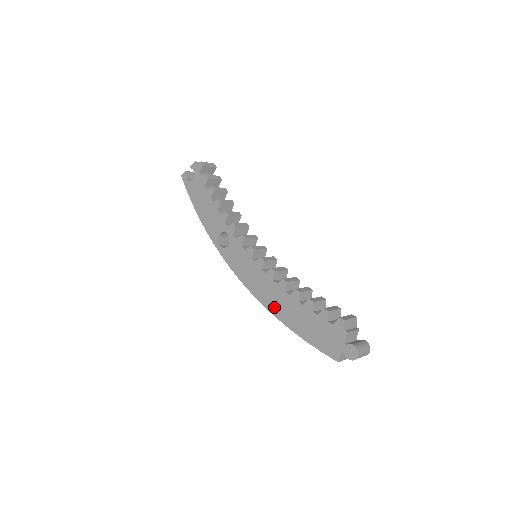
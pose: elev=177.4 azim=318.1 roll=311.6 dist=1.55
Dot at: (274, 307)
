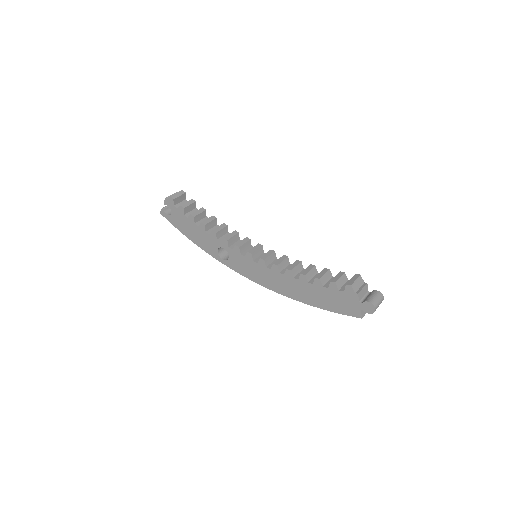
Dot at: (291, 293)
